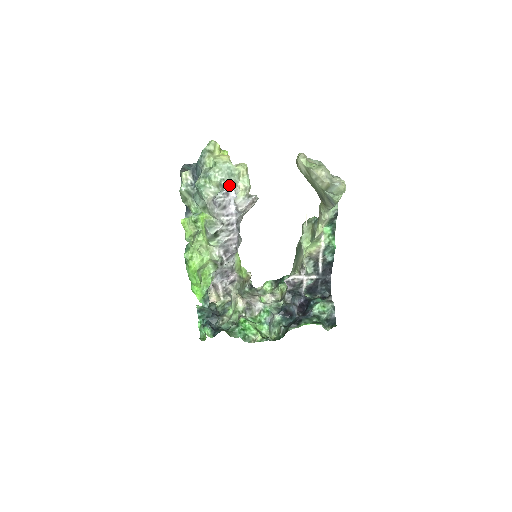
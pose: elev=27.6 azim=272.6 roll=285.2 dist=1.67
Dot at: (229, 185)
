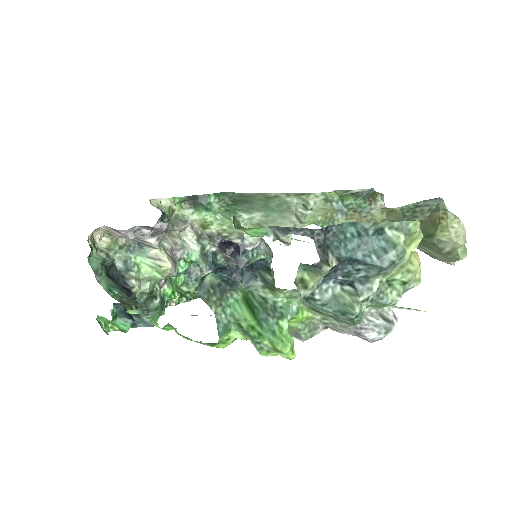
Dot at: occluded
